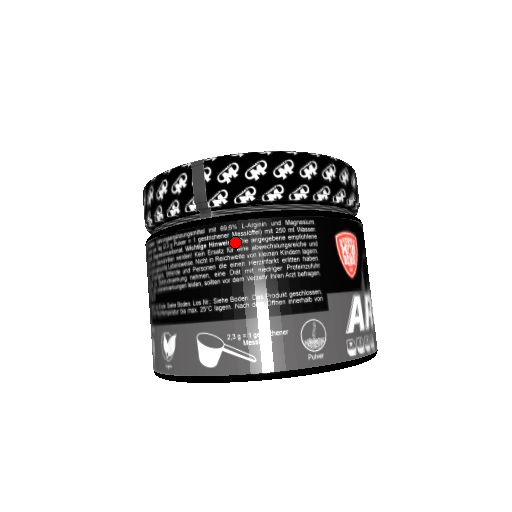
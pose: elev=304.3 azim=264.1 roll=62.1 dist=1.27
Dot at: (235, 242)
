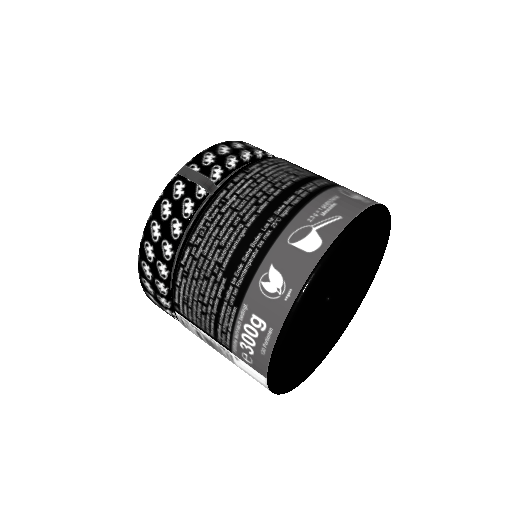
Dot at: (252, 180)
